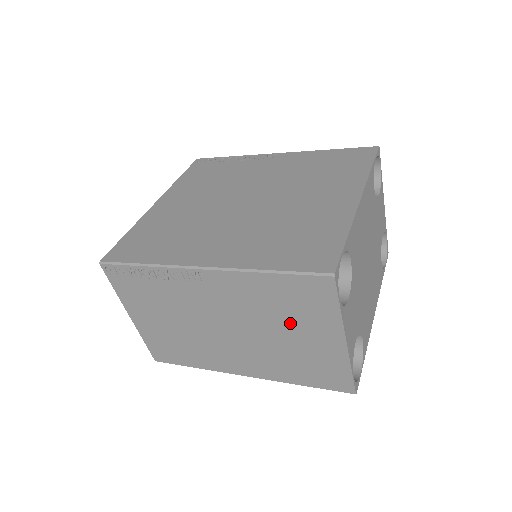
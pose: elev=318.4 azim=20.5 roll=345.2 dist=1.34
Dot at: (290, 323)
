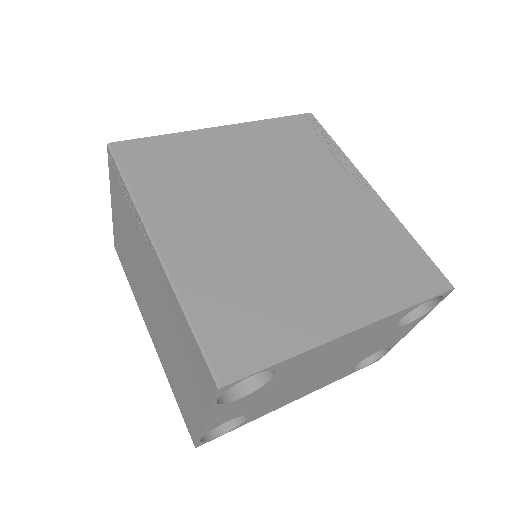
Dot at: (183, 360)
